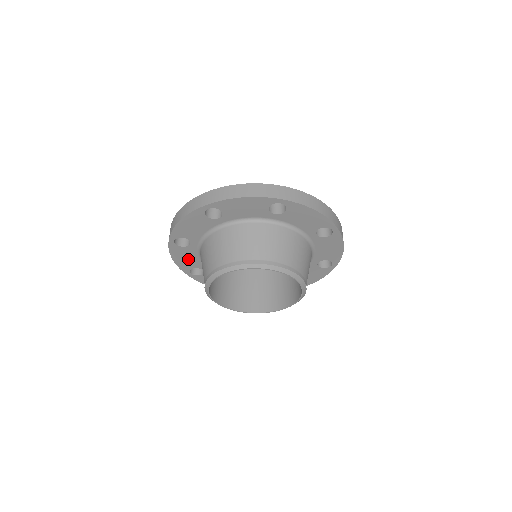
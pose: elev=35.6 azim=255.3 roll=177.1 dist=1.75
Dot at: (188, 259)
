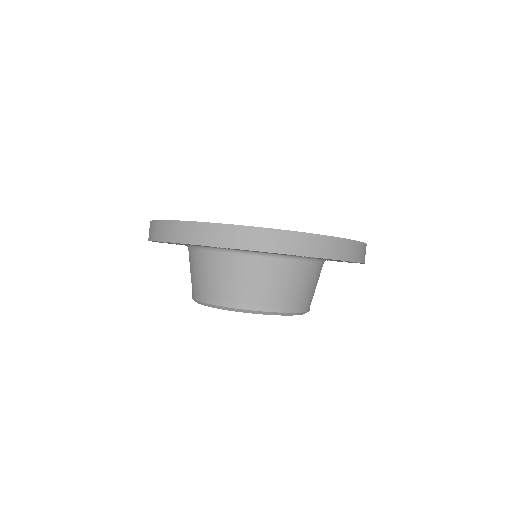
Dot at: occluded
